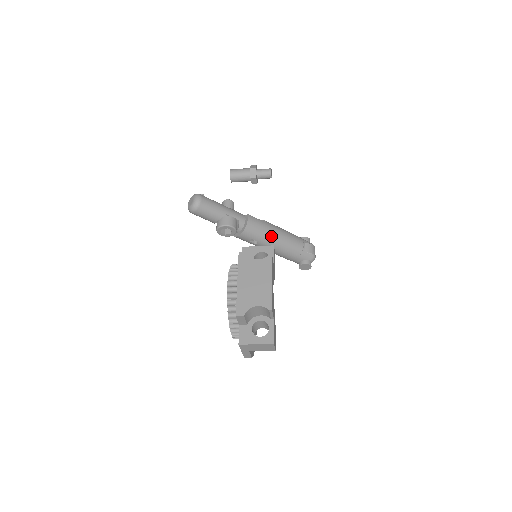
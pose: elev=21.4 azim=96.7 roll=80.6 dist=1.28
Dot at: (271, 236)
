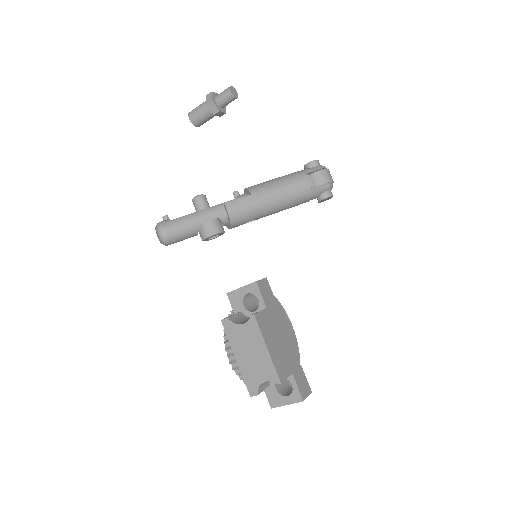
Dot at: (265, 206)
